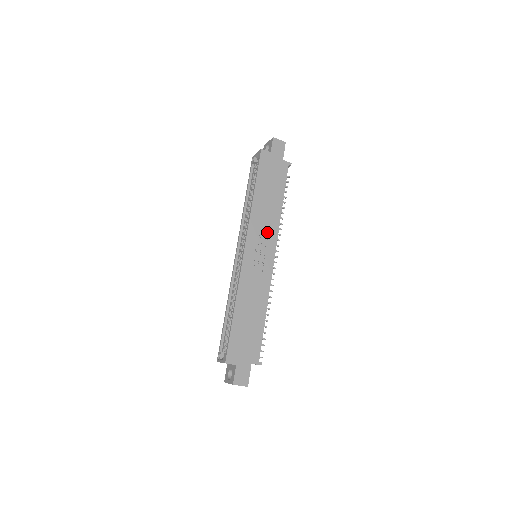
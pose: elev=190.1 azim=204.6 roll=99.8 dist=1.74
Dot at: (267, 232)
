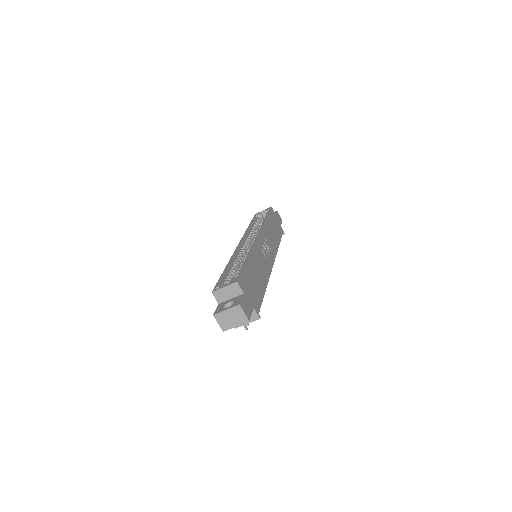
Dot at: (271, 245)
